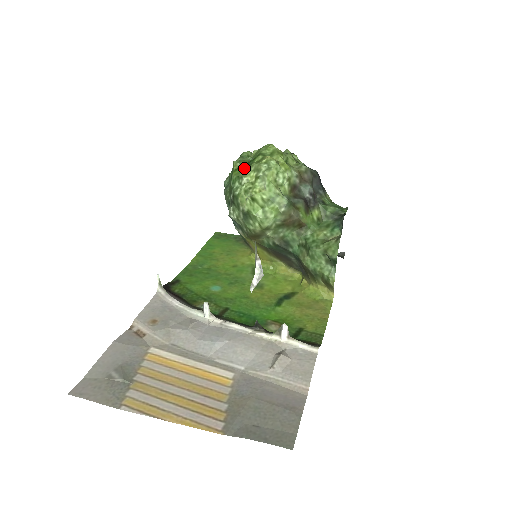
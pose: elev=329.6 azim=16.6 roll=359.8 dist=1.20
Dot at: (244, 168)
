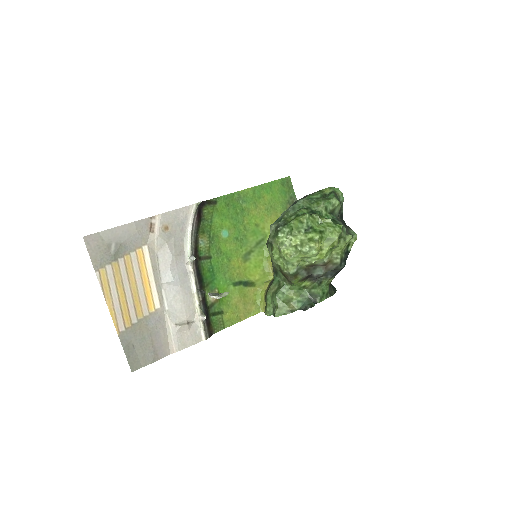
Dot at: (302, 229)
